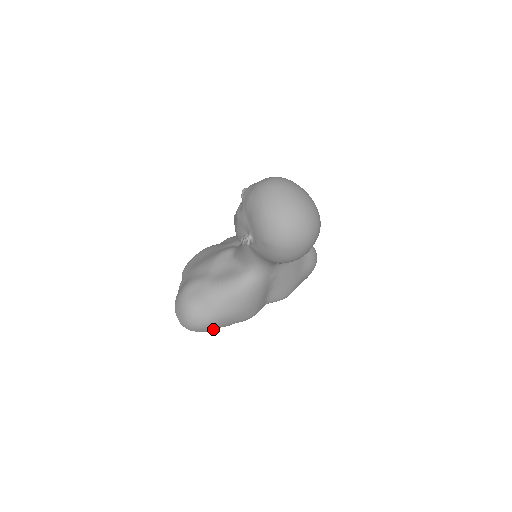
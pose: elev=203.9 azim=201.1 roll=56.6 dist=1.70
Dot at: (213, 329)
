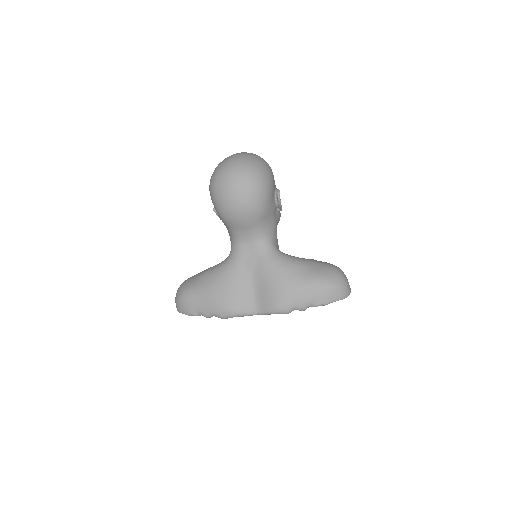
Dot at: (189, 310)
